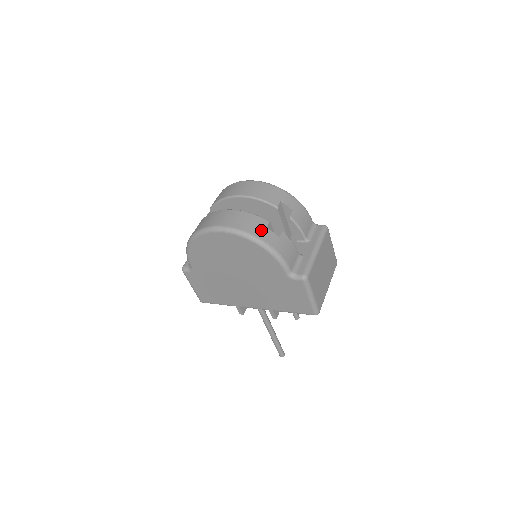
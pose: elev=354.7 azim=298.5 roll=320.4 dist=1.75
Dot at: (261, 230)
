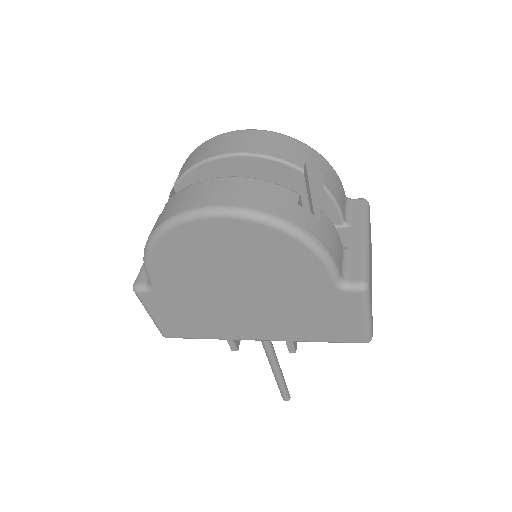
Dot at: (291, 209)
